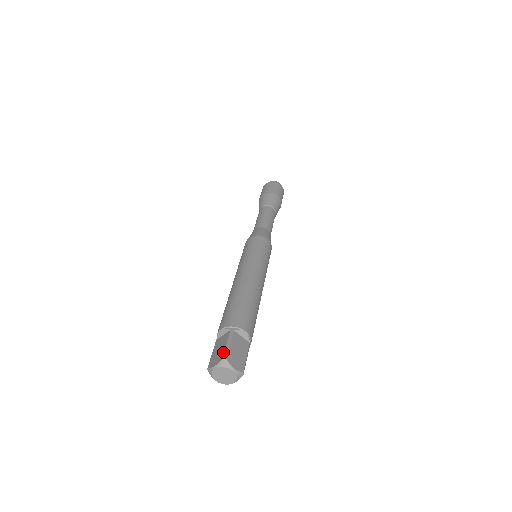
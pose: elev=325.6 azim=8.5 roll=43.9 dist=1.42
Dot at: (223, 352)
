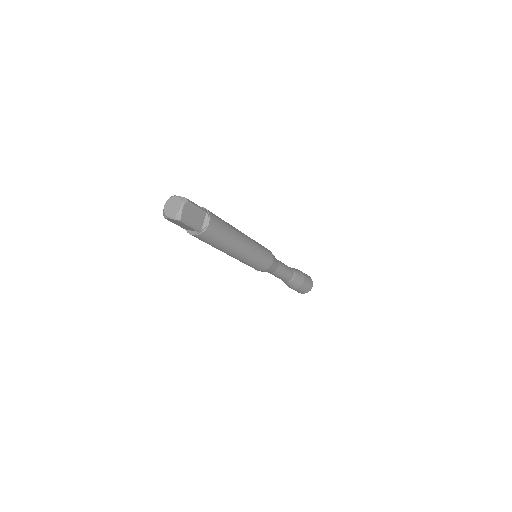
Dot at: occluded
